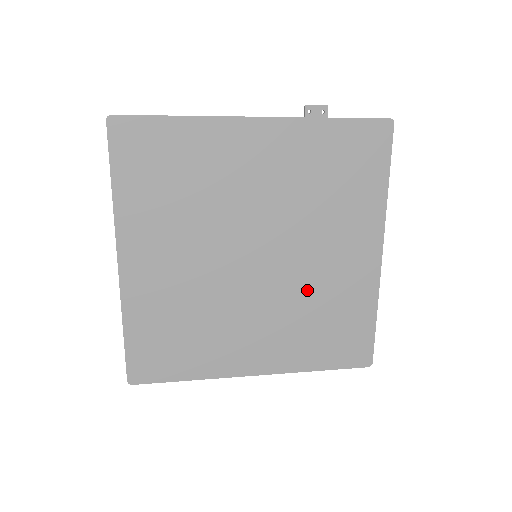
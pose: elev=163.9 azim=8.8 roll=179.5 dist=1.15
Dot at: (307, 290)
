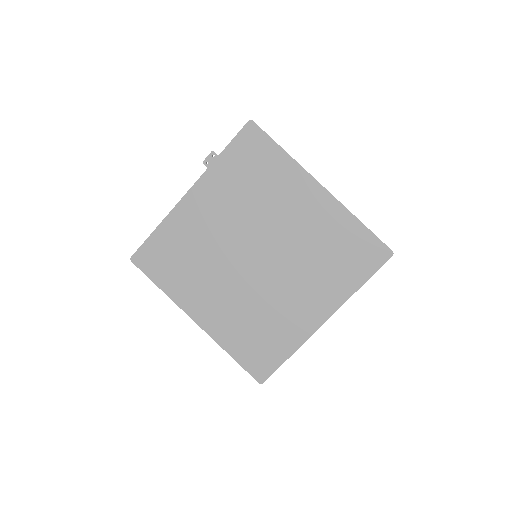
Dot at: (302, 247)
